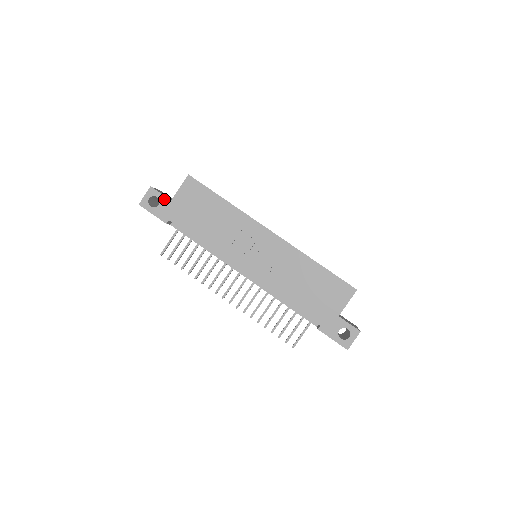
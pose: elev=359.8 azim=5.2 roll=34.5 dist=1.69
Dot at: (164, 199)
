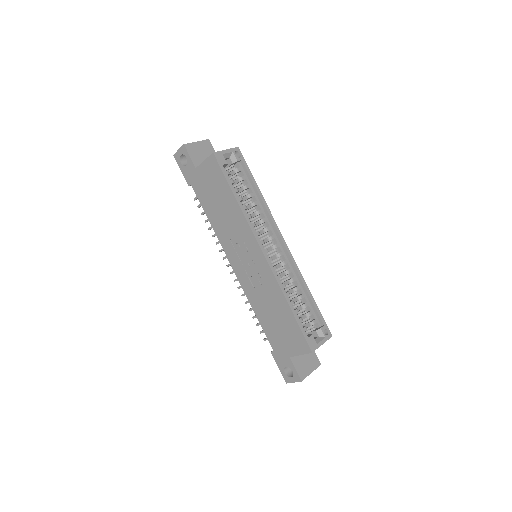
Dot at: (191, 163)
